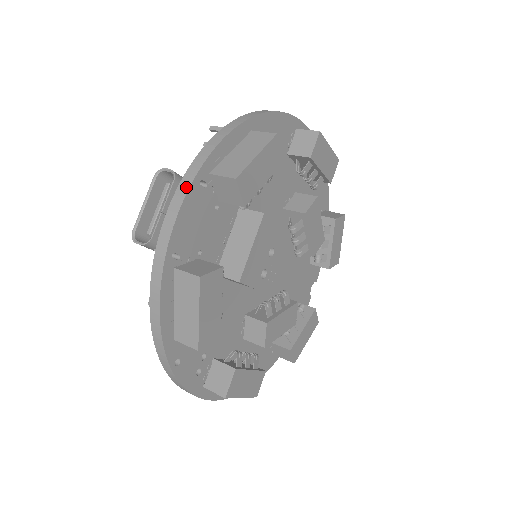
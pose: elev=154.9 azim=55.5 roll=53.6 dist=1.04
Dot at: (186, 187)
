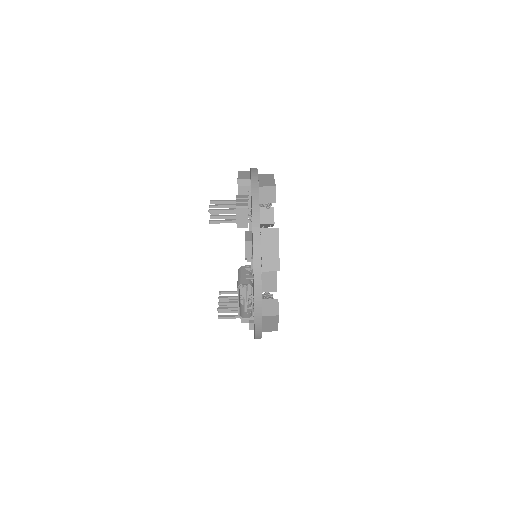
Dot at: (259, 288)
